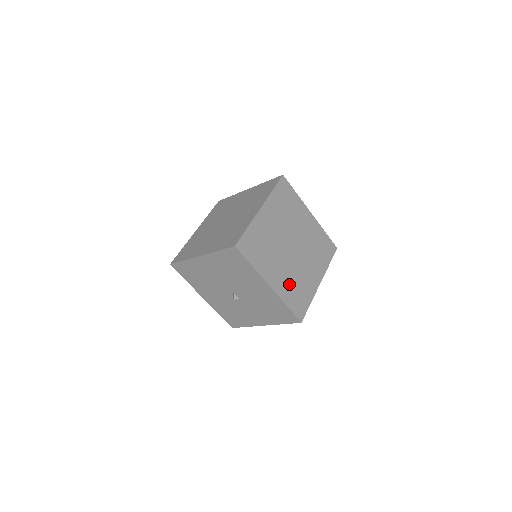
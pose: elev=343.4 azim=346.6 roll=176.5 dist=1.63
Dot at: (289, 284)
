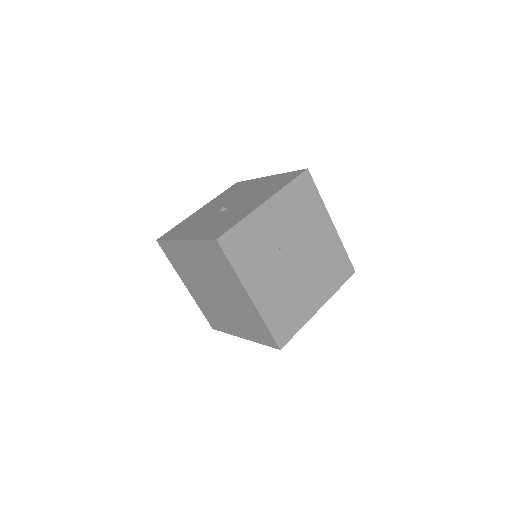
Dot at: (324, 277)
